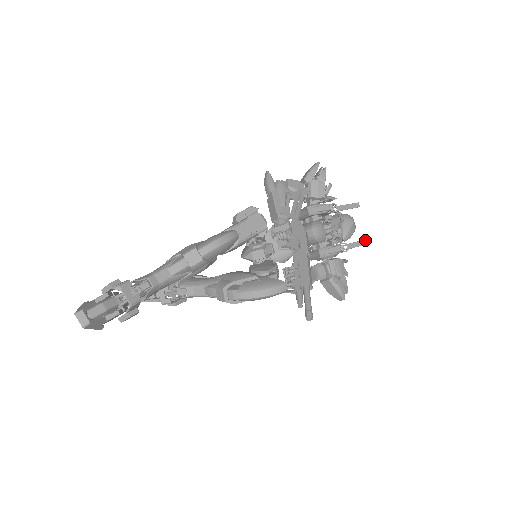
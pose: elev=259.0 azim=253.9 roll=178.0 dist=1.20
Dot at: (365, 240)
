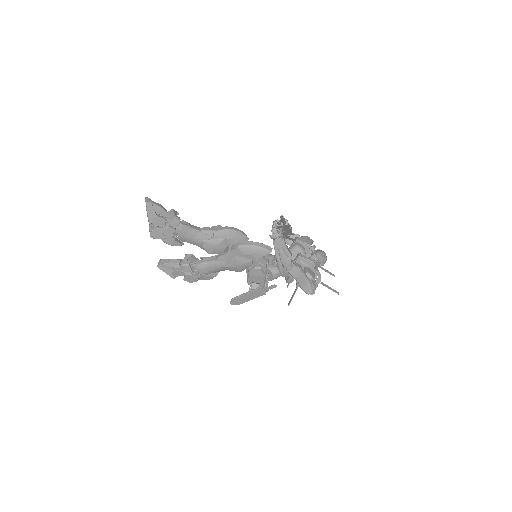
Dot at: (335, 290)
